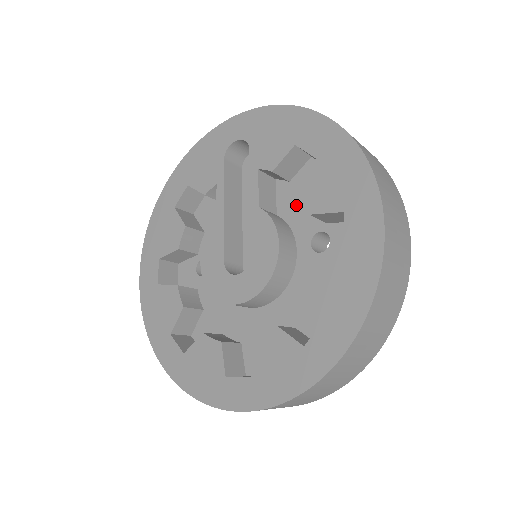
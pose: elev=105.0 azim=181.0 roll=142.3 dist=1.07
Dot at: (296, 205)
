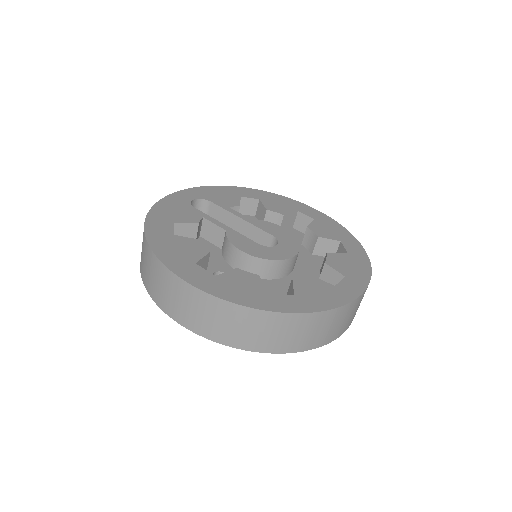
Dot at: occluded
